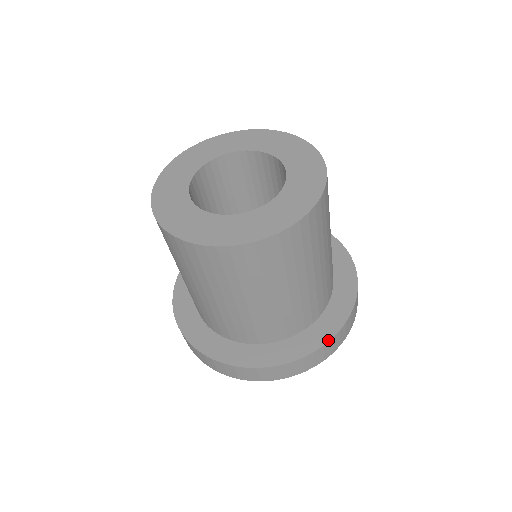
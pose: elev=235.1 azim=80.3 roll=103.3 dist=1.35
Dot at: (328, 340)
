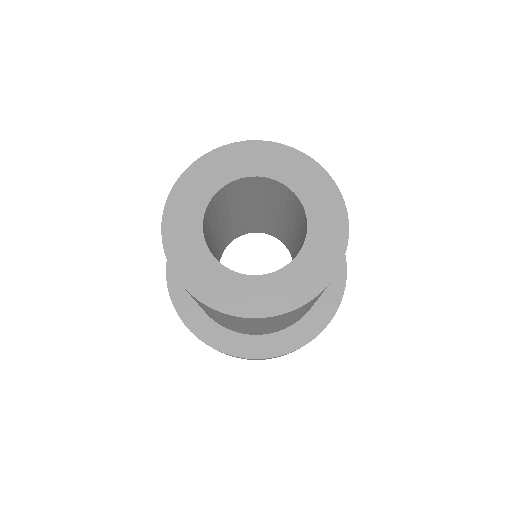
Dot at: (312, 339)
